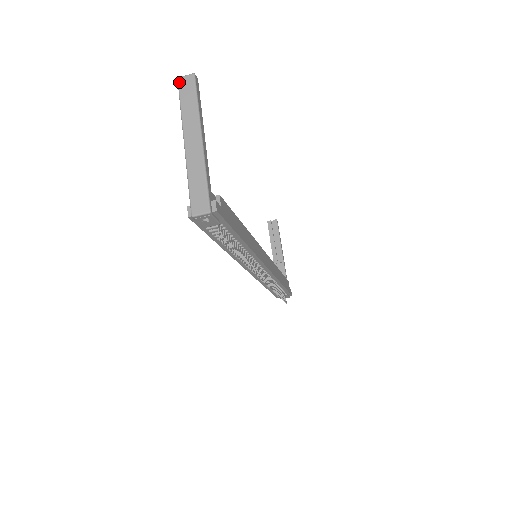
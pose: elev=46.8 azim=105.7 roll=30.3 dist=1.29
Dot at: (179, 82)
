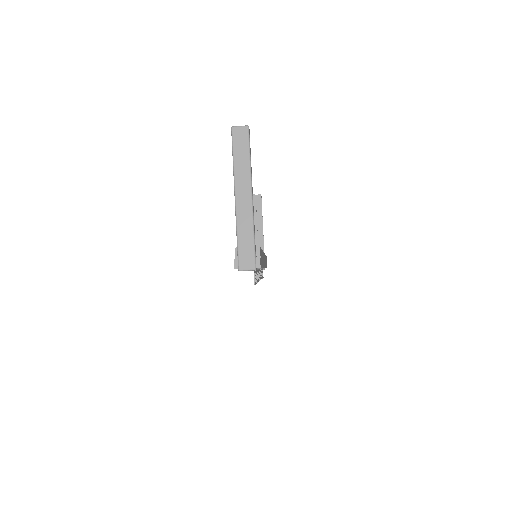
Dot at: (233, 132)
